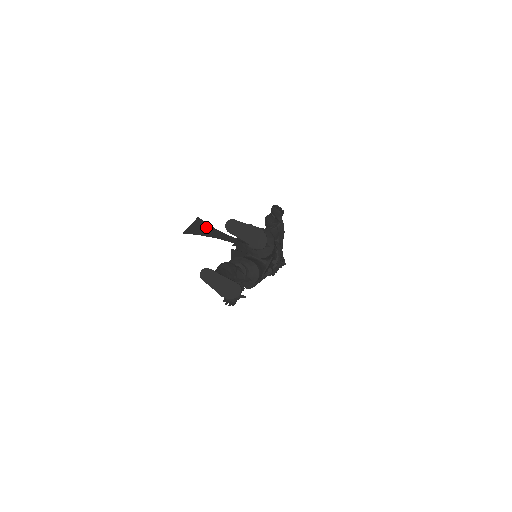
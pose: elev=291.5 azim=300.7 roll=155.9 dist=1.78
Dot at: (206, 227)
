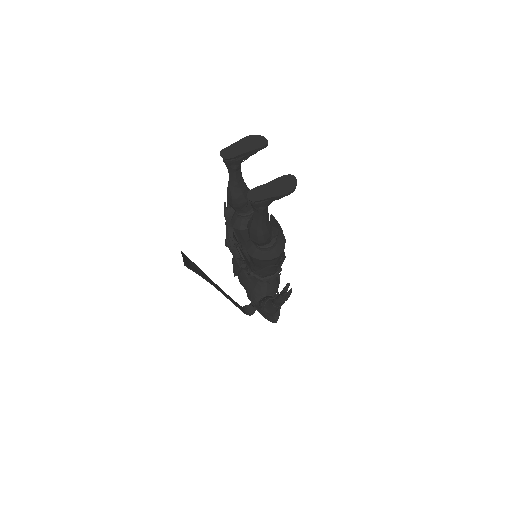
Dot at: (194, 266)
